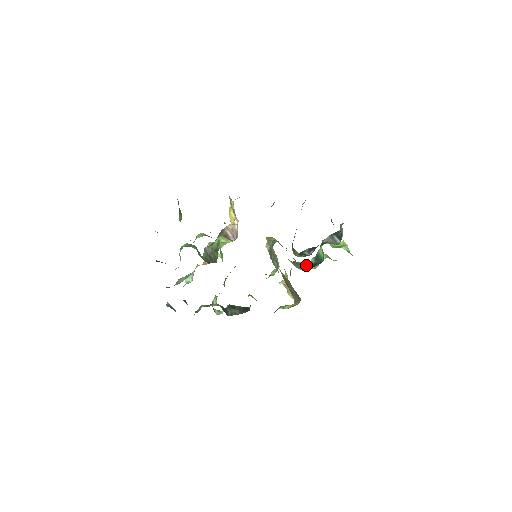
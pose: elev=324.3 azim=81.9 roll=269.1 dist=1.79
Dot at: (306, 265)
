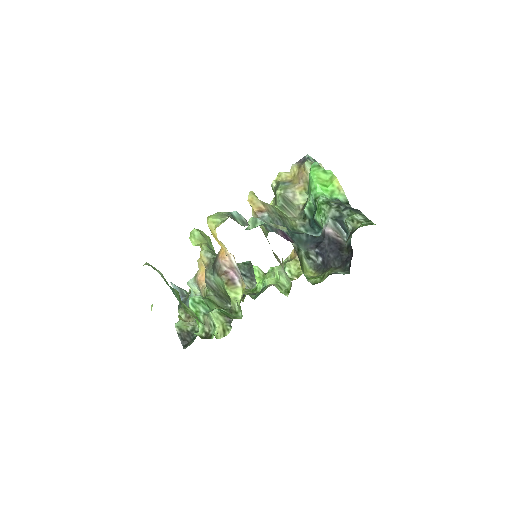
Dot at: (294, 197)
